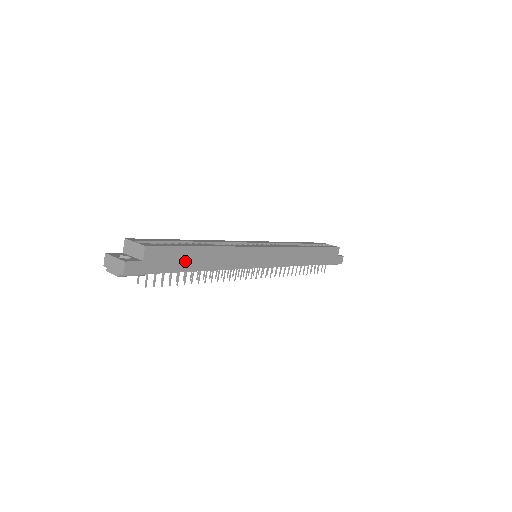
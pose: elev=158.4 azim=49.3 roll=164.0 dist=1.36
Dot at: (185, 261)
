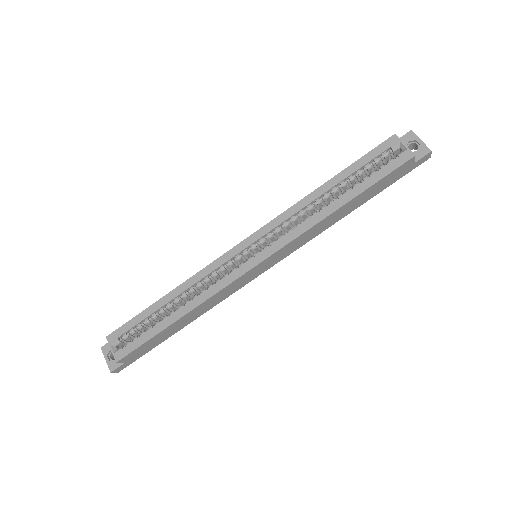
Dot at: (162, 337)
